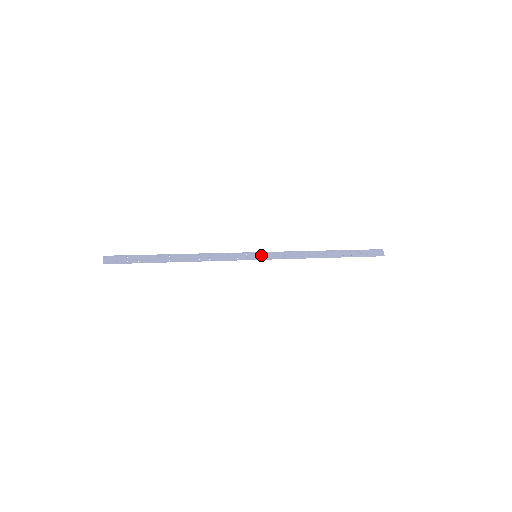
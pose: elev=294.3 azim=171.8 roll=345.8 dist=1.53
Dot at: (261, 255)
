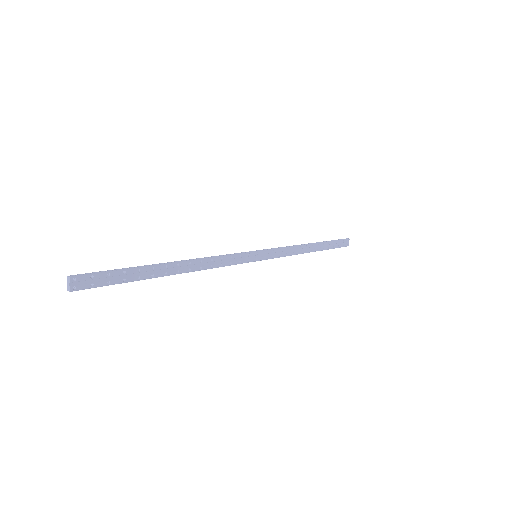
Dot at: (261, 255)
